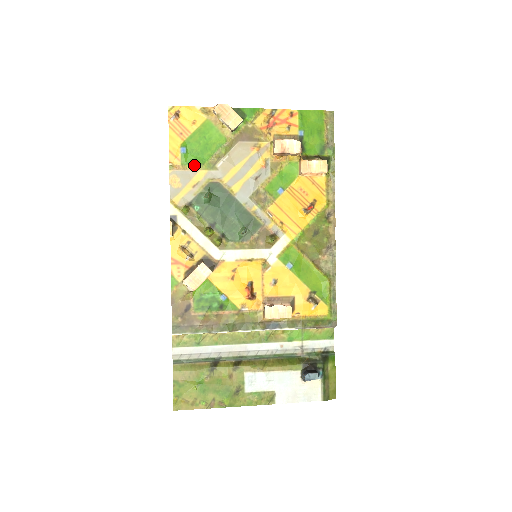
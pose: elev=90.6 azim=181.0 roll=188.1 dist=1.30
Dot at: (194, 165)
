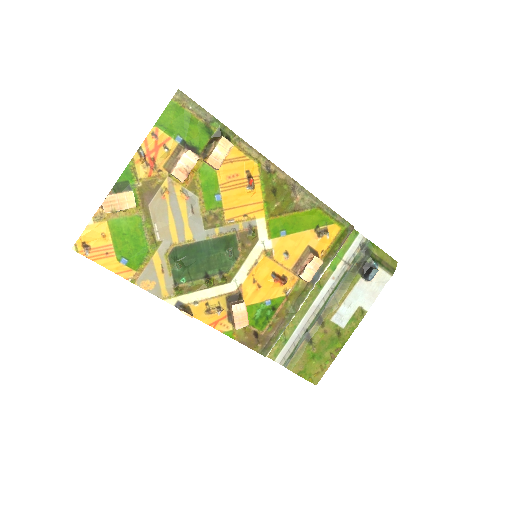
Dot at: (144, 260)
